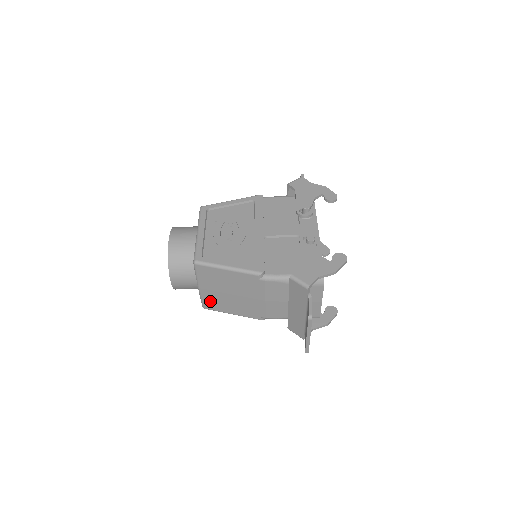
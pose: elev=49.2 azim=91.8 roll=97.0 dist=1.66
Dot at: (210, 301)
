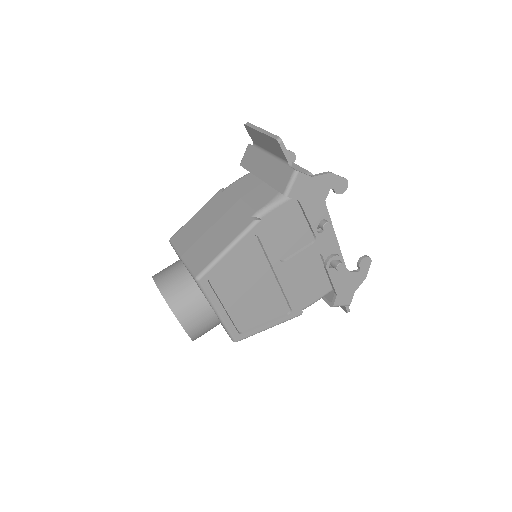
Dot at: (197, 260)
